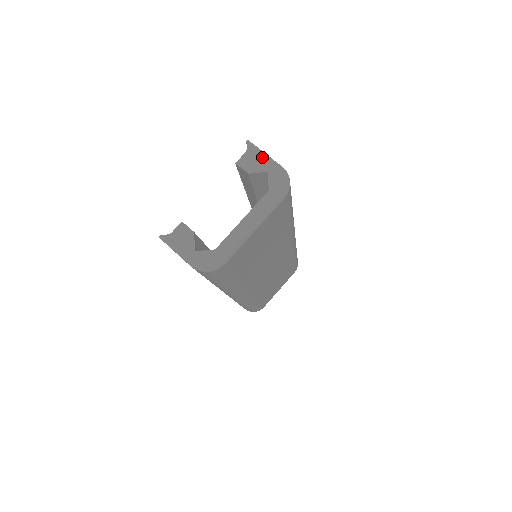
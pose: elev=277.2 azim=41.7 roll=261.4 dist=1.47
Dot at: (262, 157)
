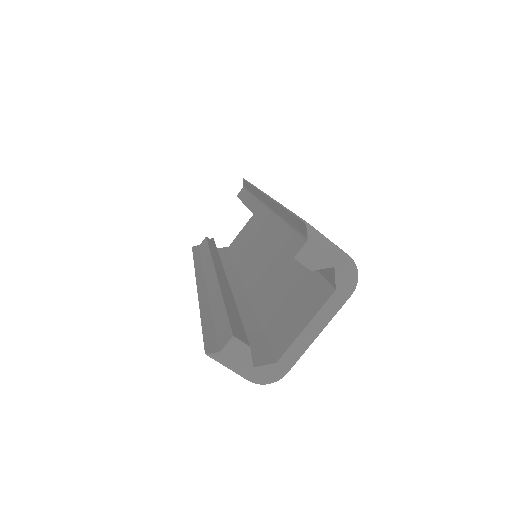
Dot at: (327, 248)
